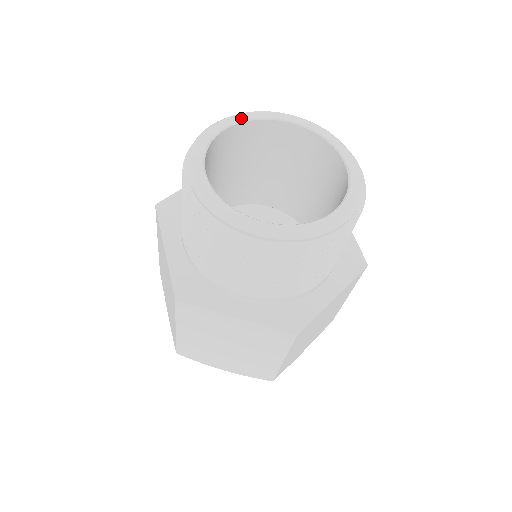
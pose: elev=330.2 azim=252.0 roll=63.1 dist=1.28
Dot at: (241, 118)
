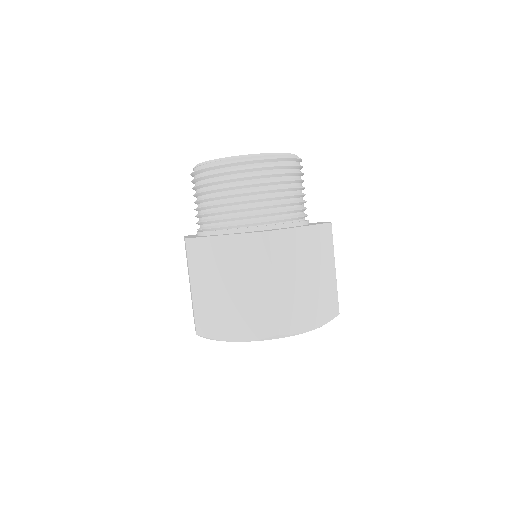
Dot at: occluded
